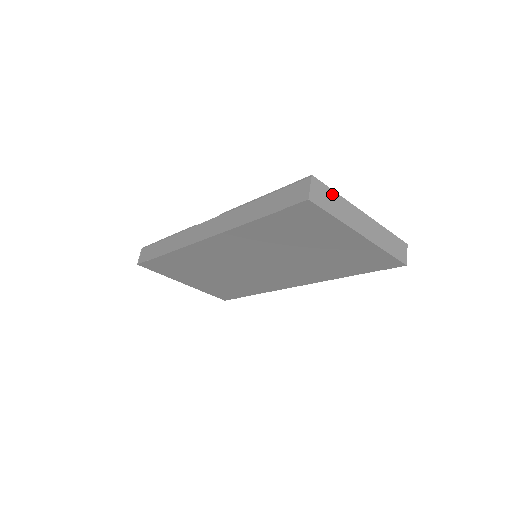
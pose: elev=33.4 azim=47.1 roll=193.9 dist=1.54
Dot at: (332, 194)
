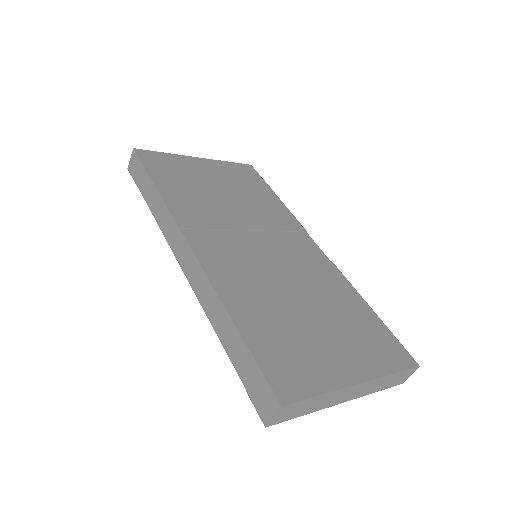
Dot at: (311, 400)
